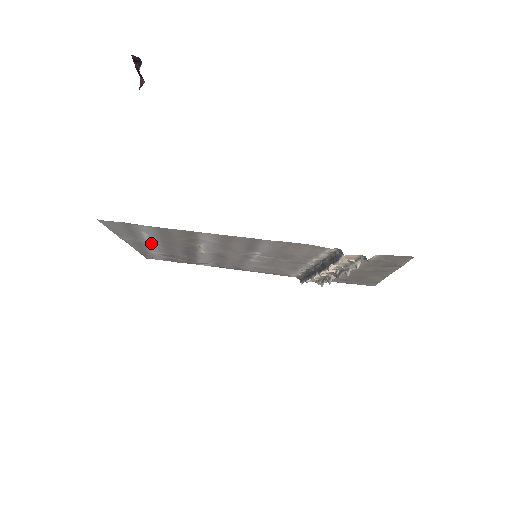
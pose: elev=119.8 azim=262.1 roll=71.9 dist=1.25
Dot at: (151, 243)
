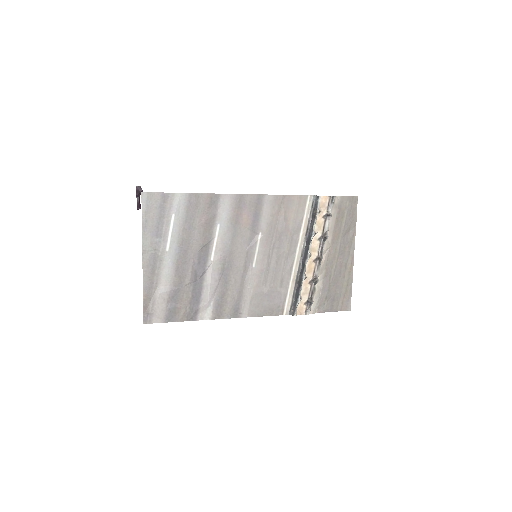
Dot at: (169, 252)
